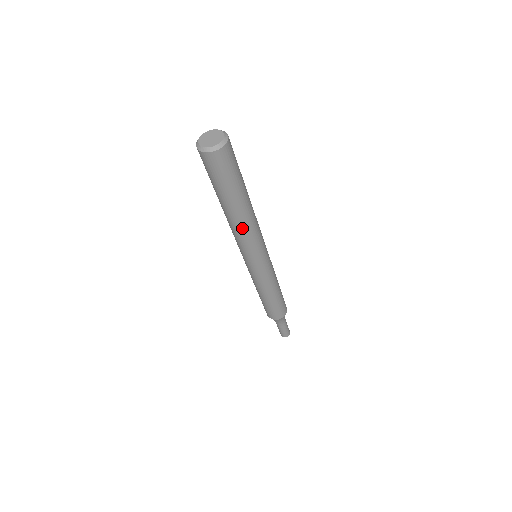
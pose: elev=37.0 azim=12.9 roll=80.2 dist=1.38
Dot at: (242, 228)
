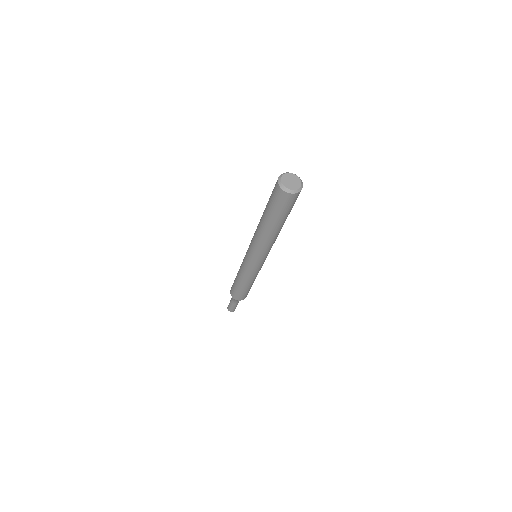
Dot at: (271, 240)
